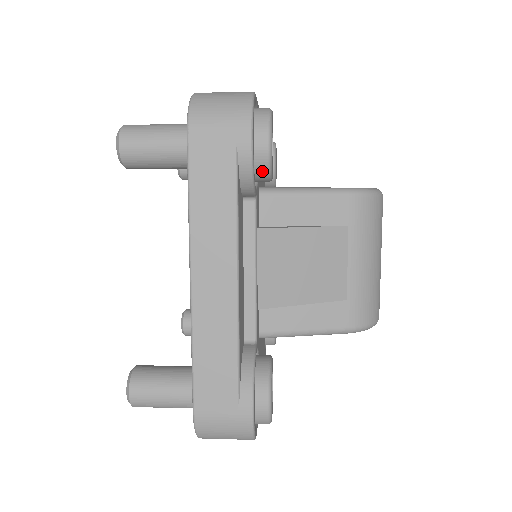
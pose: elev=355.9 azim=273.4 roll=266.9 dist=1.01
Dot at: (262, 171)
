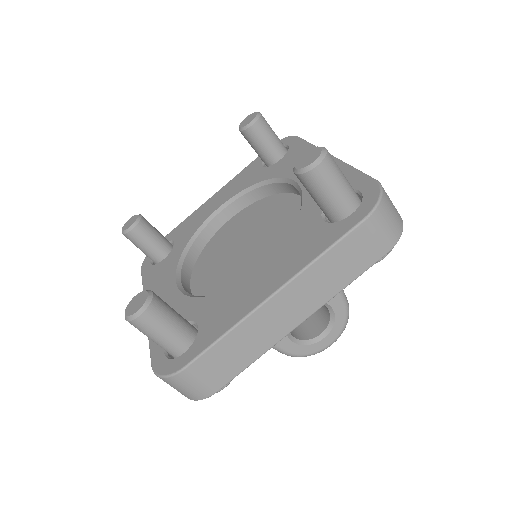
Dot at: occluded
